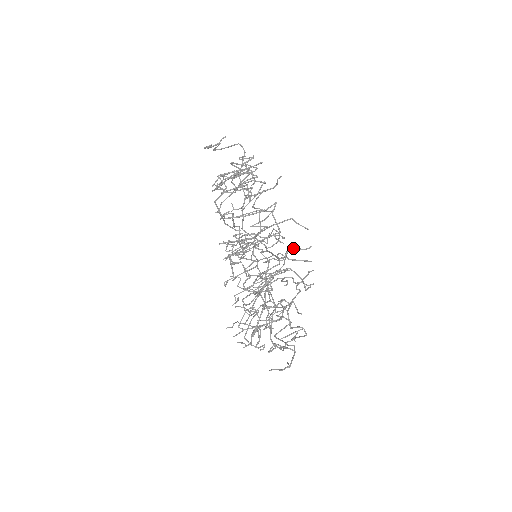
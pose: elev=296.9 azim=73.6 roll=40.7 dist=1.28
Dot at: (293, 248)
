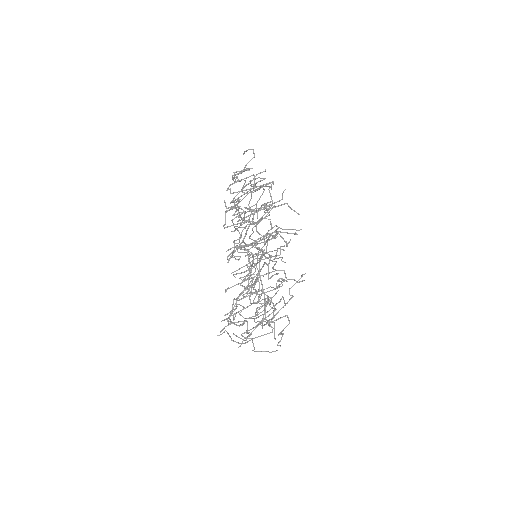
Dot at: (285, 229)
